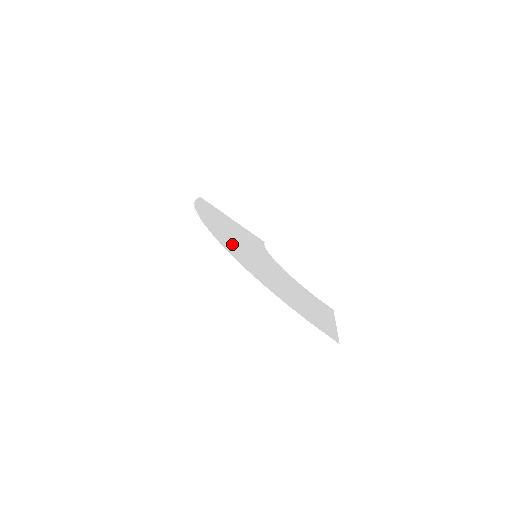
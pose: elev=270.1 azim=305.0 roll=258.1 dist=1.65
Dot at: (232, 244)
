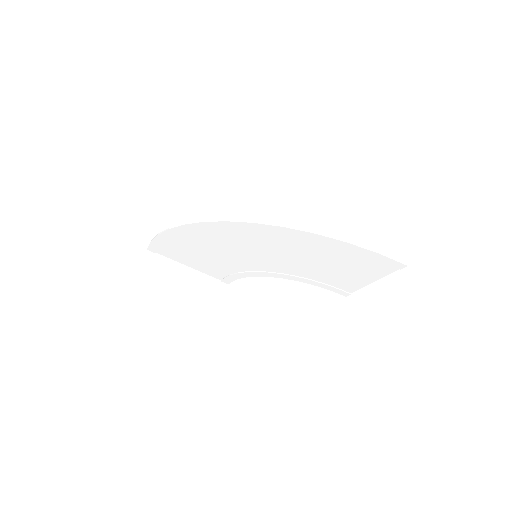
Dot at: (237, 235)
